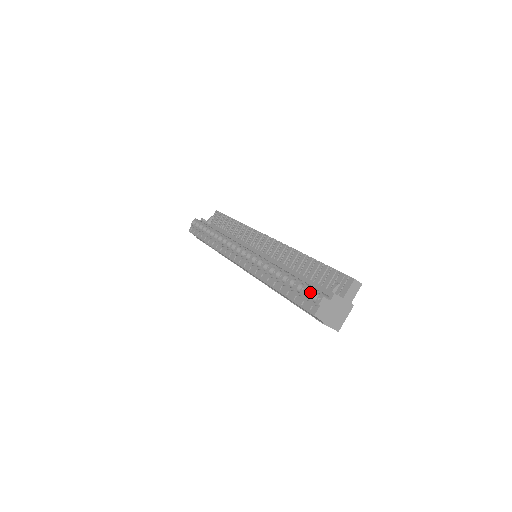
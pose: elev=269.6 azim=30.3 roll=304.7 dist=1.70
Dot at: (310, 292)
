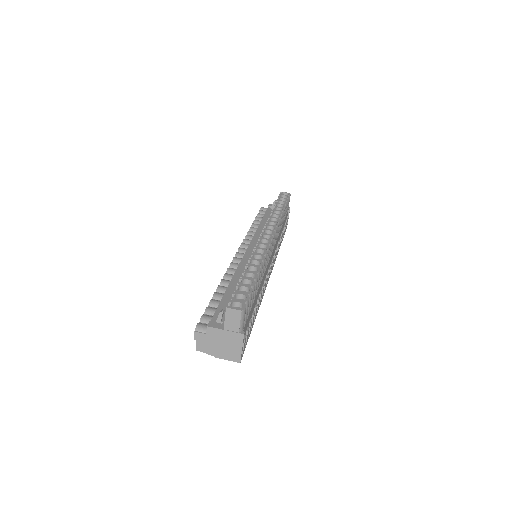
Dot at: occluded
